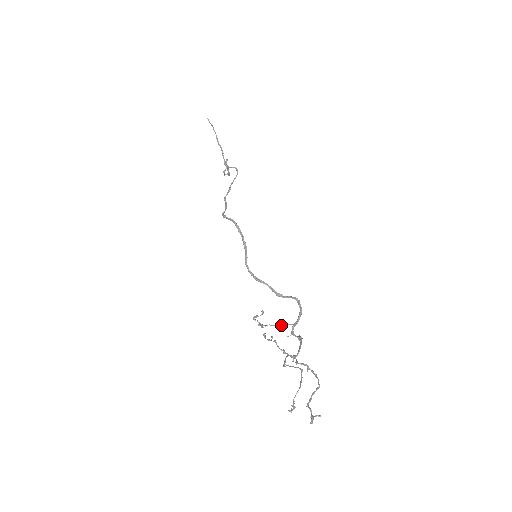
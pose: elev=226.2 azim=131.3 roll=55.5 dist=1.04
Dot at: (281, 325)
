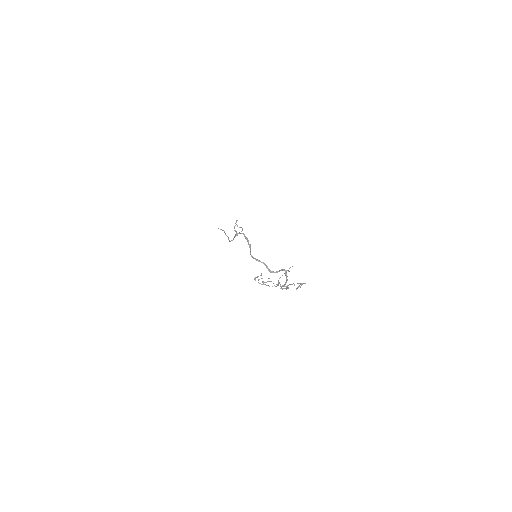
Dot at: occluded
